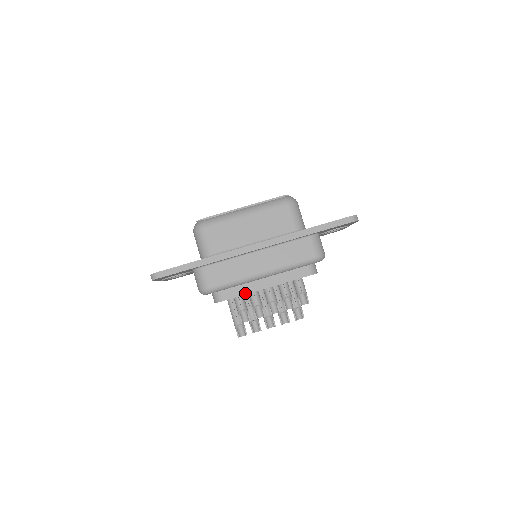
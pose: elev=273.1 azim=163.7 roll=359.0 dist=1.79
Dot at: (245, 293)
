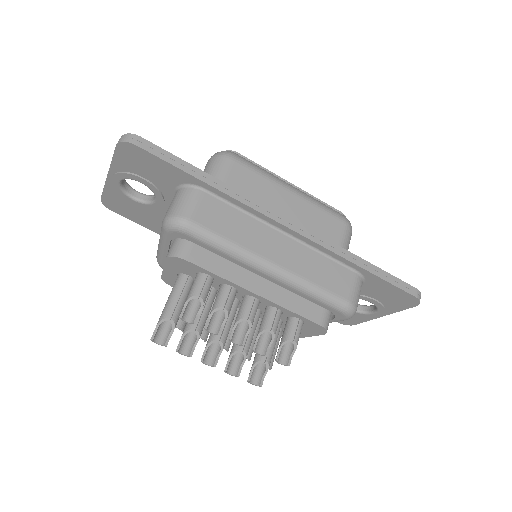
Dot at: (224, 276)
